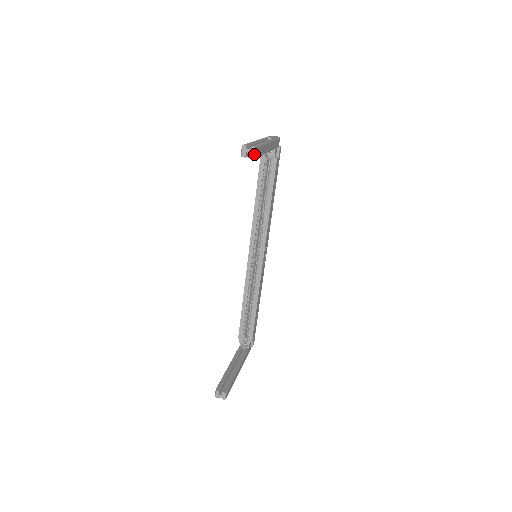
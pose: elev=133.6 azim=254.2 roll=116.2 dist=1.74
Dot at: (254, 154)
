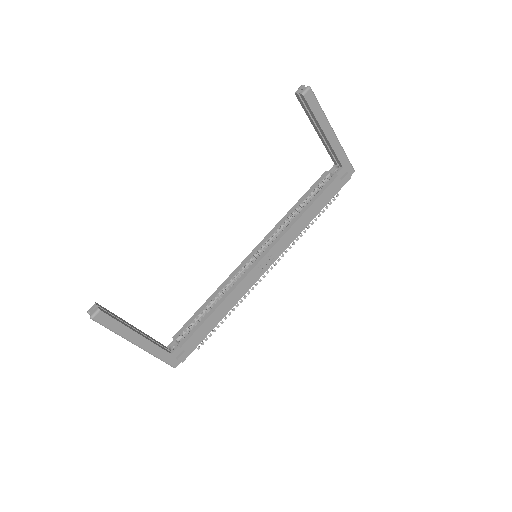
Dot at: (306, 92)
